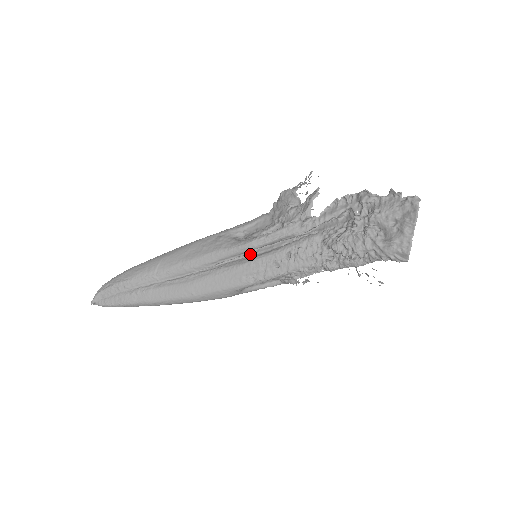
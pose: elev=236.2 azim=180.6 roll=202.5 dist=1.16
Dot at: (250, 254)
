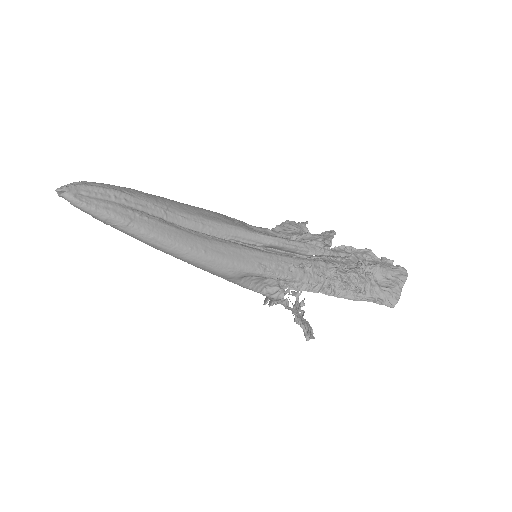
Dot at: (263, 249)
